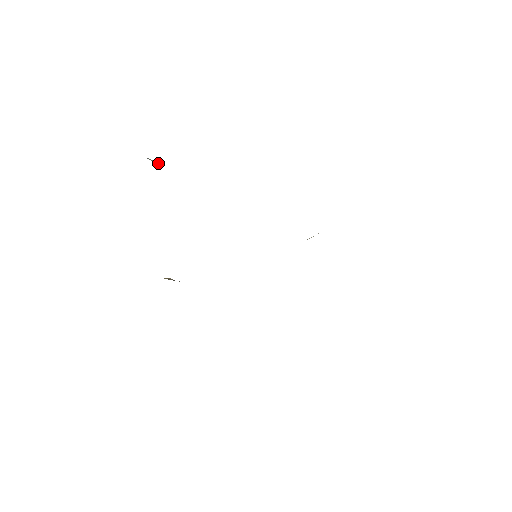
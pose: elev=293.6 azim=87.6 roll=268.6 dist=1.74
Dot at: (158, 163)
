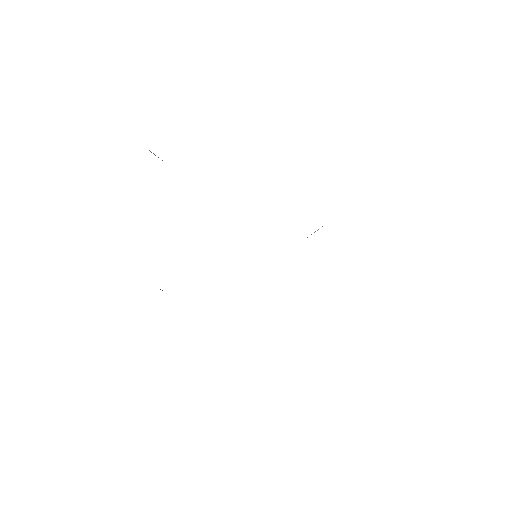
Dot at: occluded
